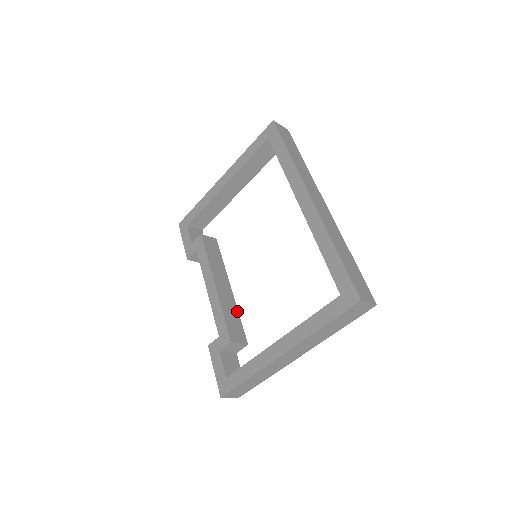
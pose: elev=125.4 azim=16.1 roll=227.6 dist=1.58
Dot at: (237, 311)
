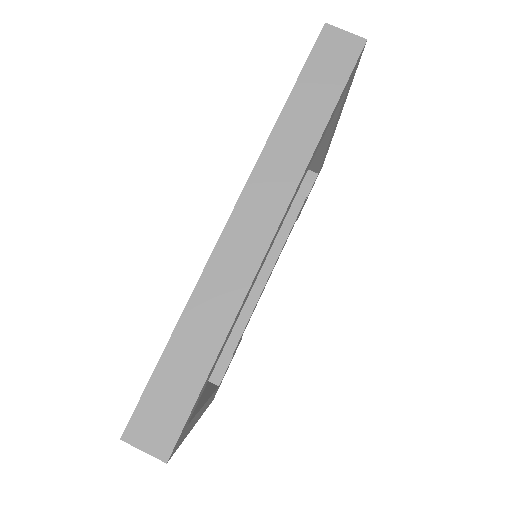
Dot at: (252, 308)
